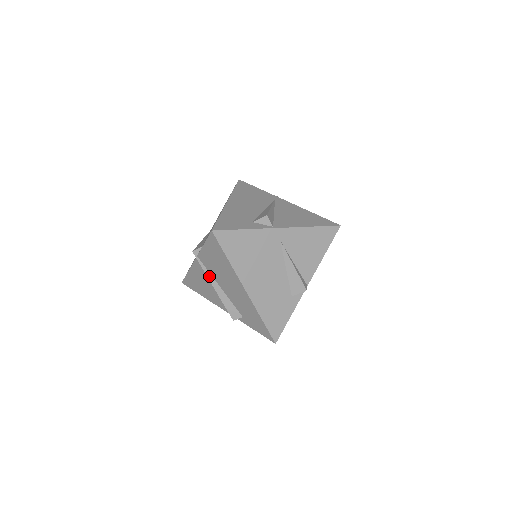
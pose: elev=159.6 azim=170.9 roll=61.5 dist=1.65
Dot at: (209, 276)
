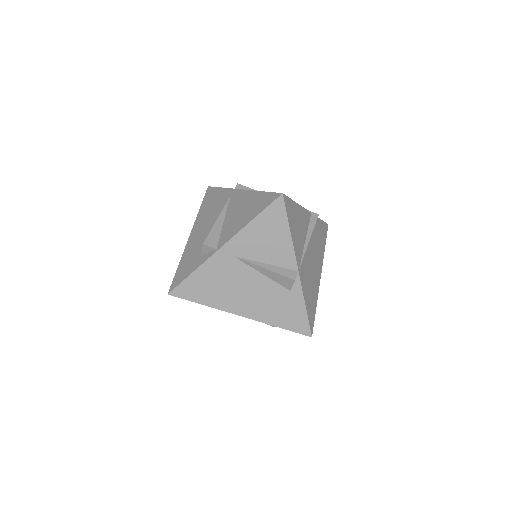
Dot at: occluded
